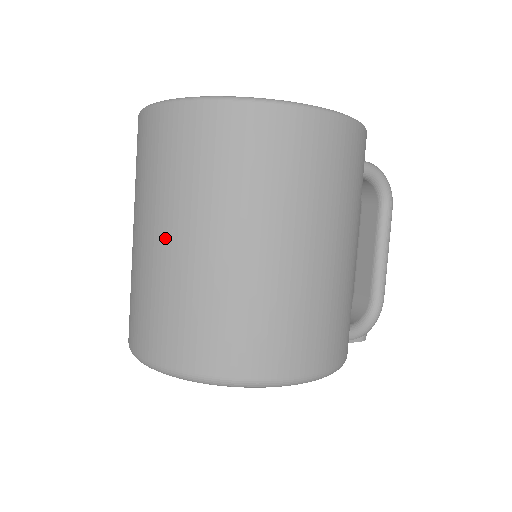
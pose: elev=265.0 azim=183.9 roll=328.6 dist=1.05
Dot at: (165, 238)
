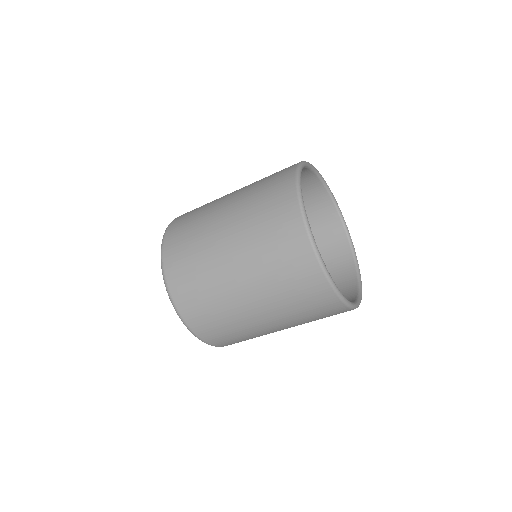
Dot at: (275, 327)
